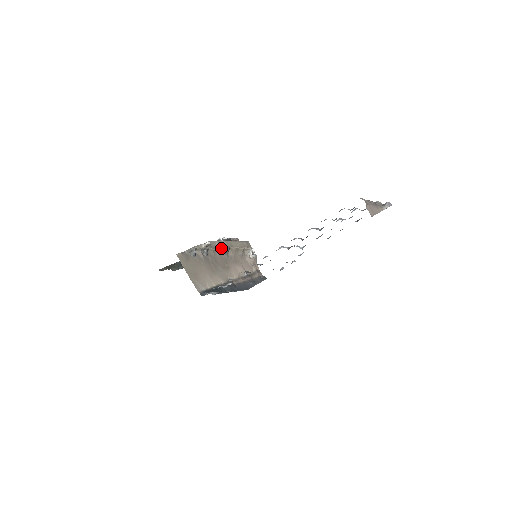
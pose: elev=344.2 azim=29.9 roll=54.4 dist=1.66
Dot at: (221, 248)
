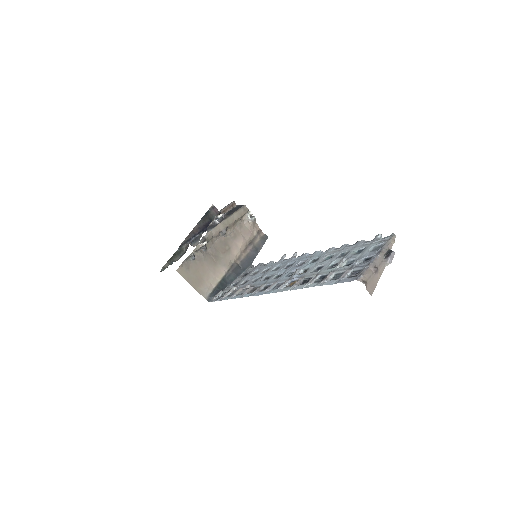
Dot at: (218, 233)
